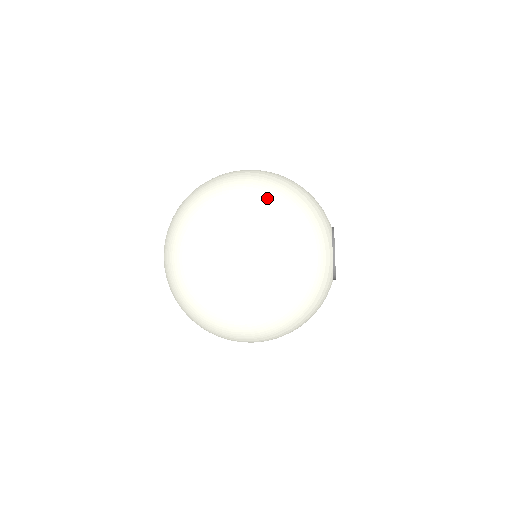
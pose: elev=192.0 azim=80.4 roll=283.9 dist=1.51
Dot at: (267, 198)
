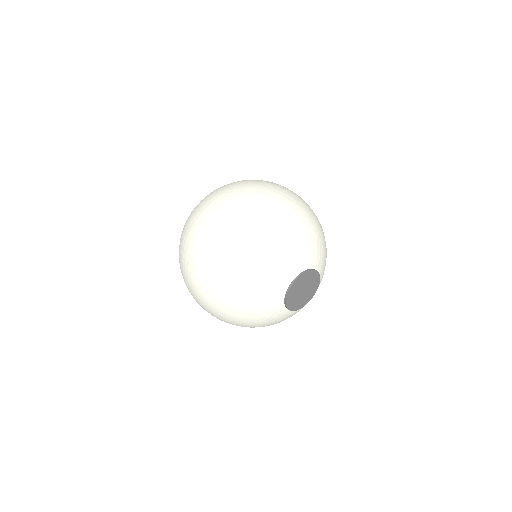
Dot at: (212, 307)
